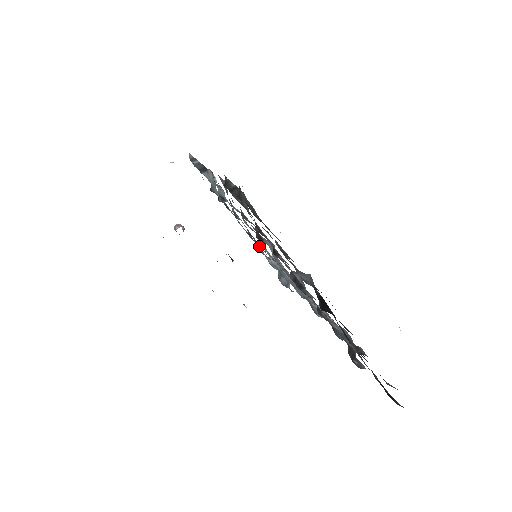
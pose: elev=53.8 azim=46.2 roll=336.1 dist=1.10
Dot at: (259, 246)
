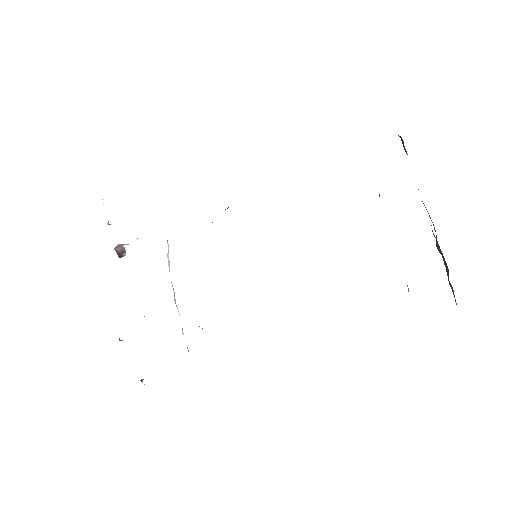
Dot at: occluded
